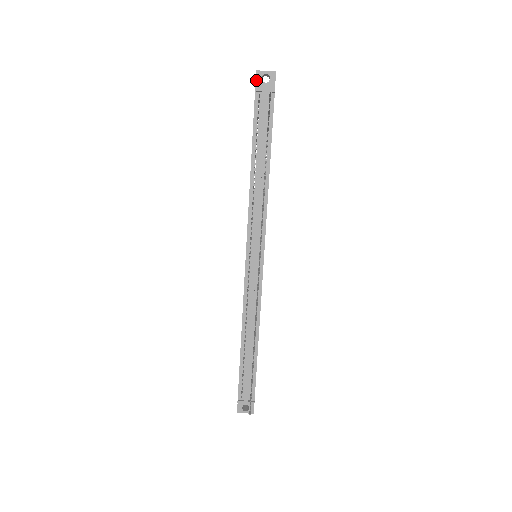
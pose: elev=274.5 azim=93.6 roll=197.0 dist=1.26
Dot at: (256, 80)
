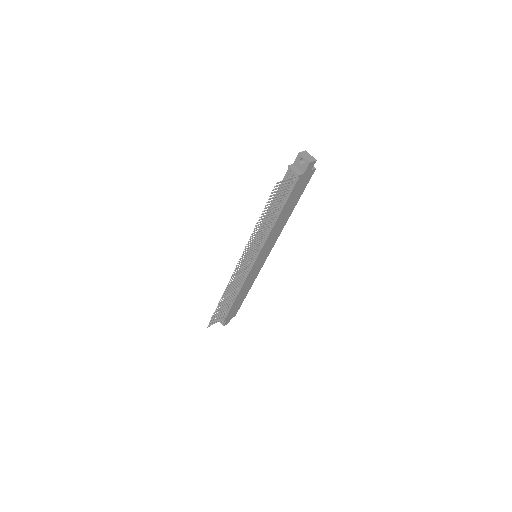
Dot at: (296, 158)
